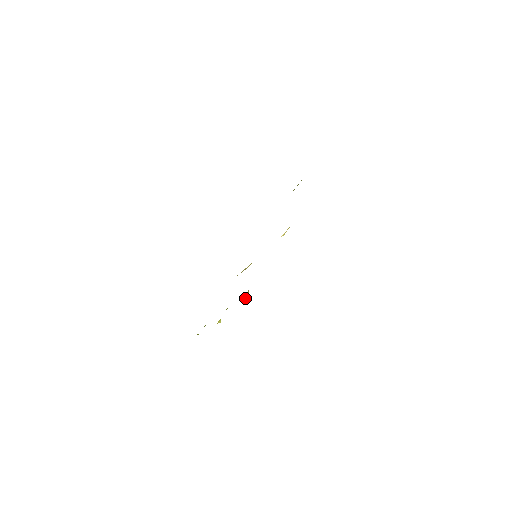
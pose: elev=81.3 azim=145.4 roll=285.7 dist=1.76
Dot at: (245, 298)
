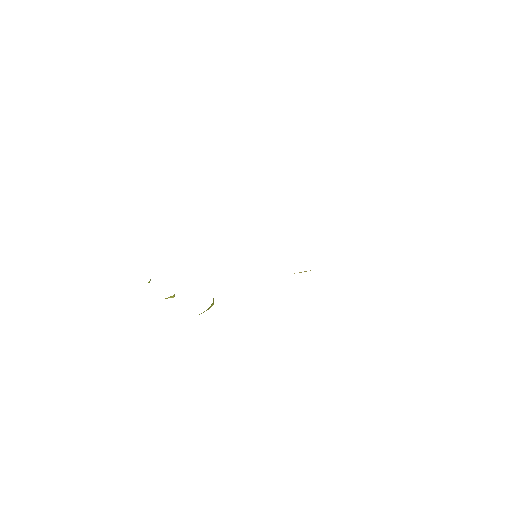
Dot at: (201, 313)
